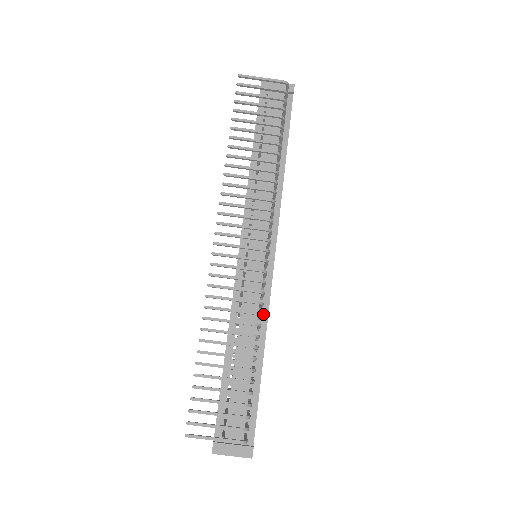
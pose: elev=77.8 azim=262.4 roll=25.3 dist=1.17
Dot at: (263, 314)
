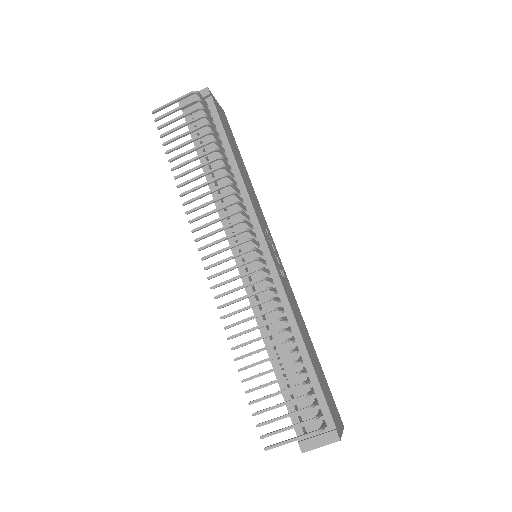
Dot at: (284, 305)
